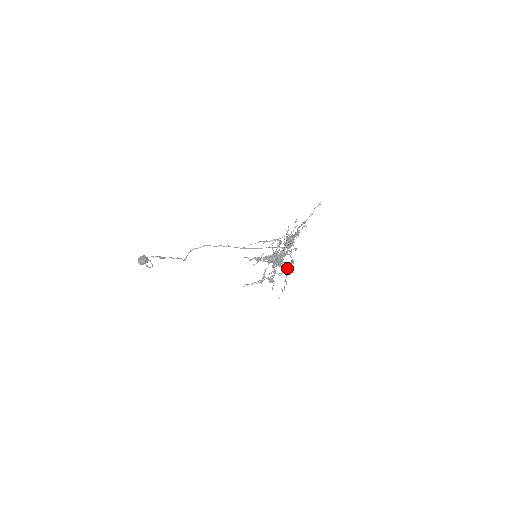
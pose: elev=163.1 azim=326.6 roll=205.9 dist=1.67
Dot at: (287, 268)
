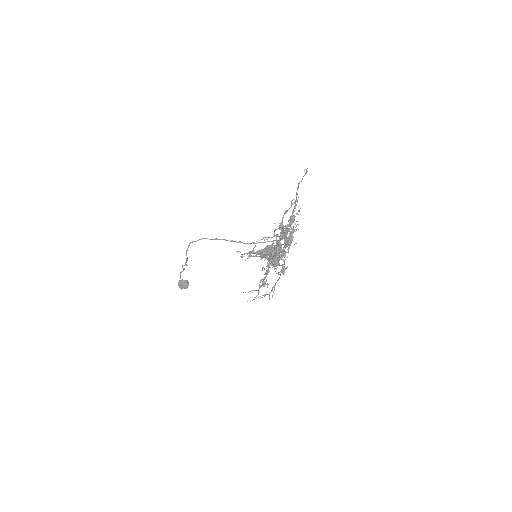
Dot at: (262, 250)
